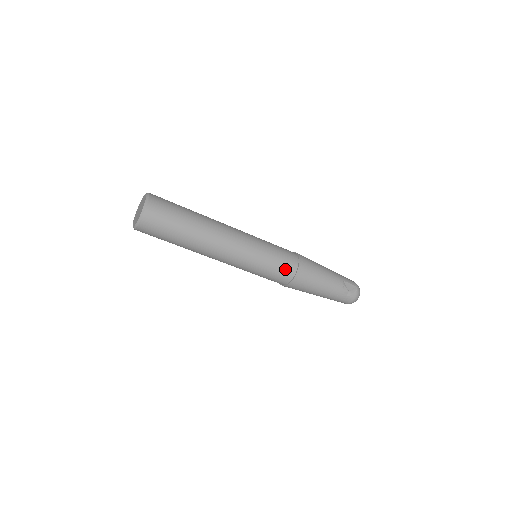
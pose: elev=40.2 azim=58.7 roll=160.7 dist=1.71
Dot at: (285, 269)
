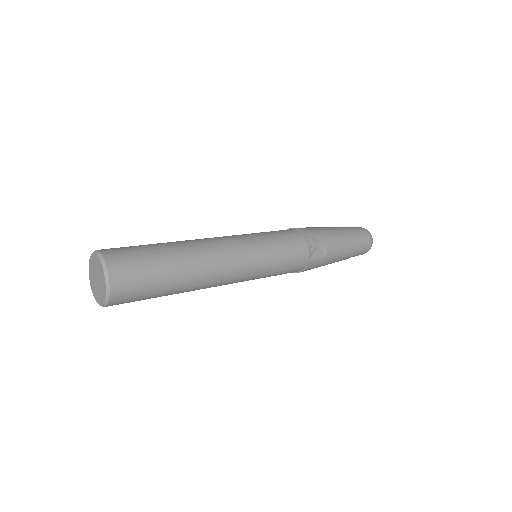
Dot at: occluded
